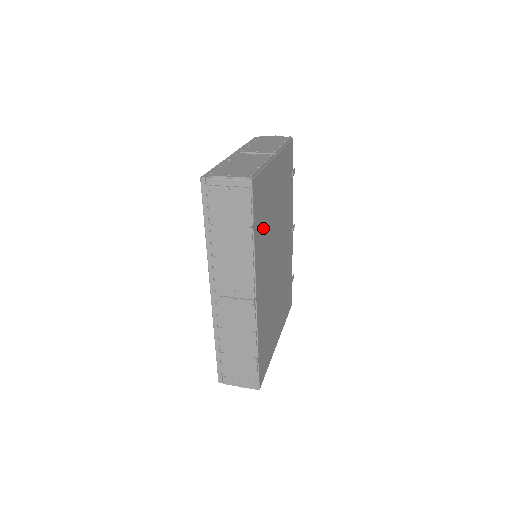
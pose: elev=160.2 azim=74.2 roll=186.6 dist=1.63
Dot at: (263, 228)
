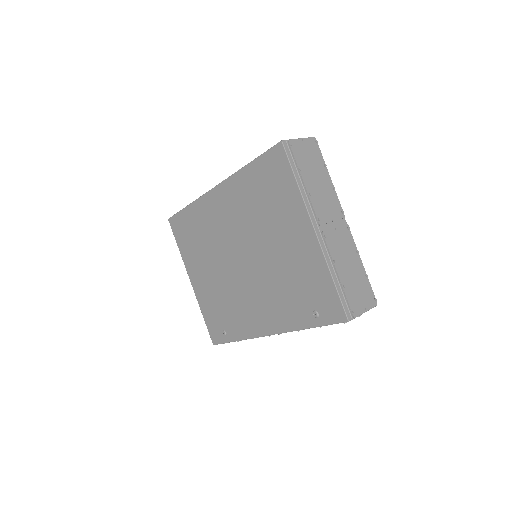
Dot at: occluded
